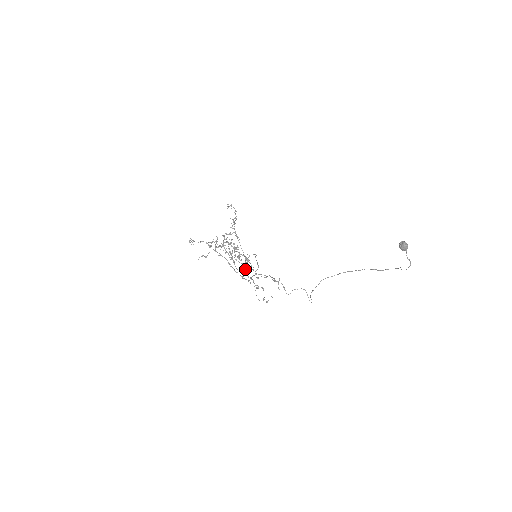
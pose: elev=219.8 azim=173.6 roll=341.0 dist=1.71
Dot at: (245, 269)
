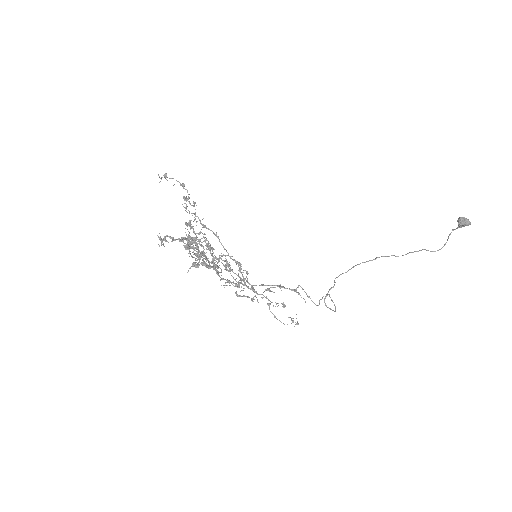
Dot at: occluded
